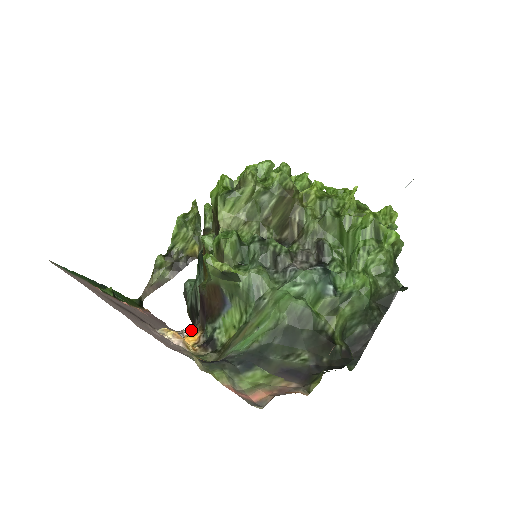
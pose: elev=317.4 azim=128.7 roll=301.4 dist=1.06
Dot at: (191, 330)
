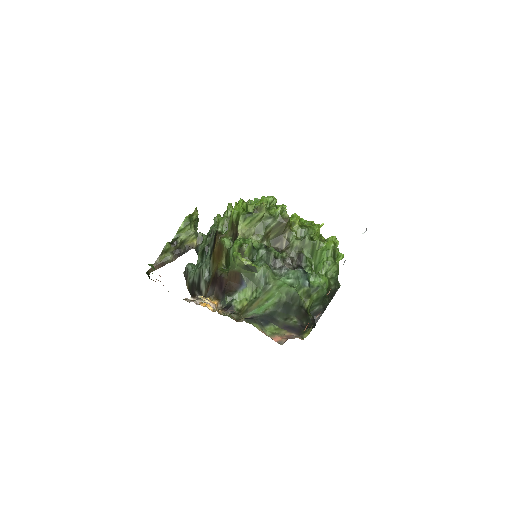
Dot at: (191, 299)
